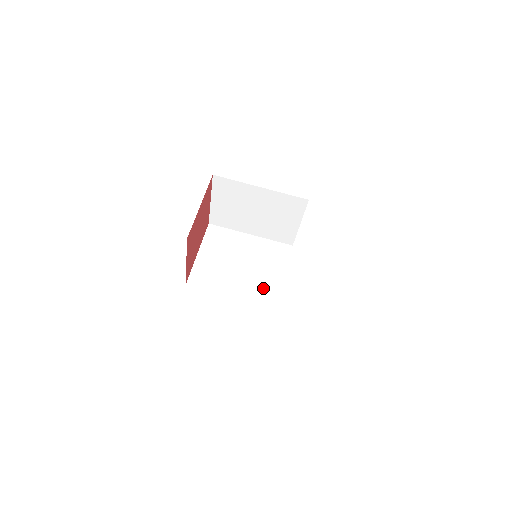
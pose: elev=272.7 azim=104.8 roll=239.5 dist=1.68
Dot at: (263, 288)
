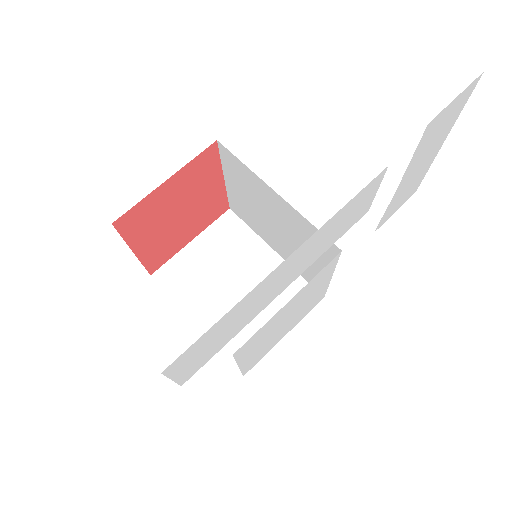
Dot at: occluded
